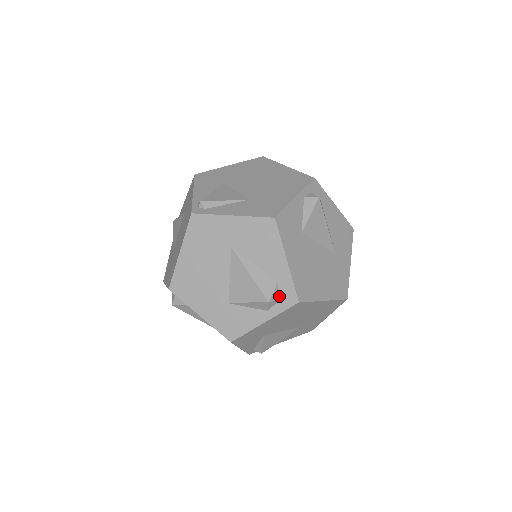
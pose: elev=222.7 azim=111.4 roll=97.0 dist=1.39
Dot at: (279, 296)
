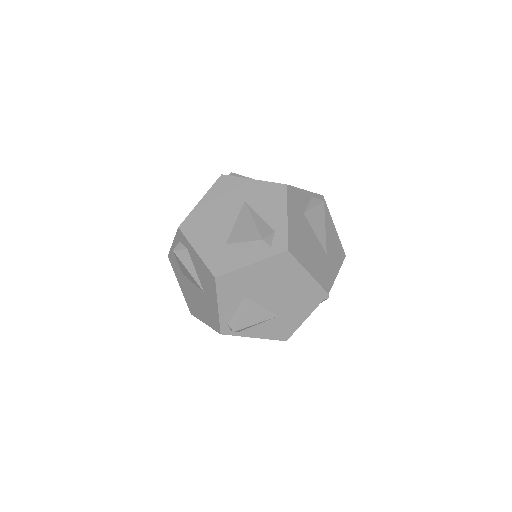
Dot at: (272, 243)
